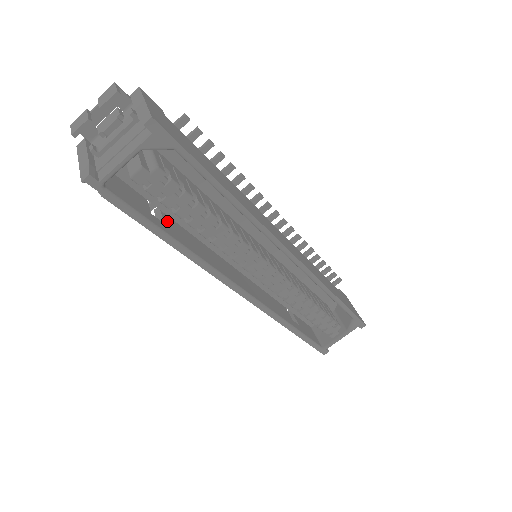
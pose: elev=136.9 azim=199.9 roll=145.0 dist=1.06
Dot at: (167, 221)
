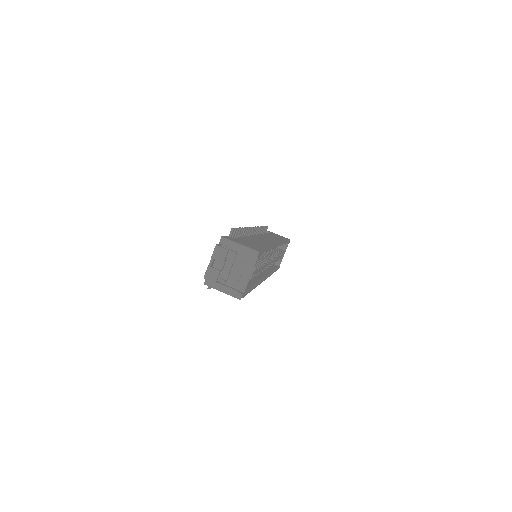
Dot at: occluded
